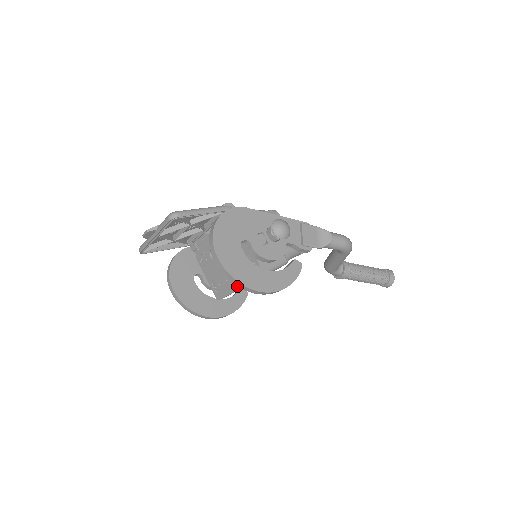
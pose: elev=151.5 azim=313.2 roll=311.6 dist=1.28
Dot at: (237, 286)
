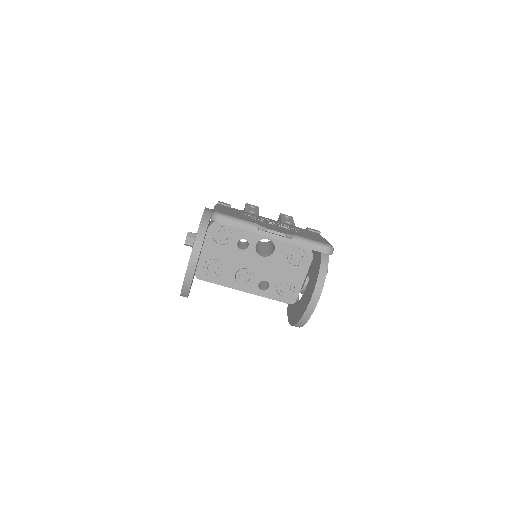
Dot at: (246, 288)
